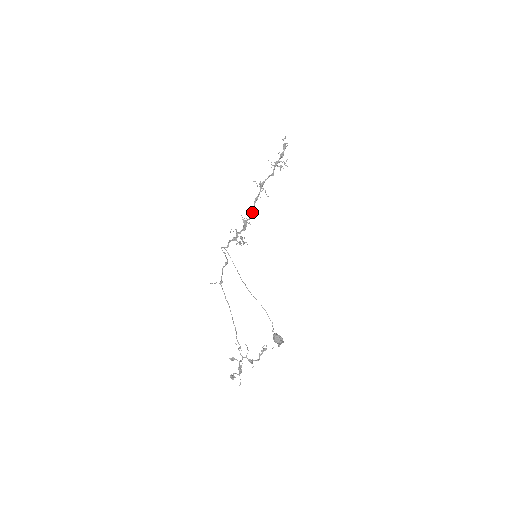
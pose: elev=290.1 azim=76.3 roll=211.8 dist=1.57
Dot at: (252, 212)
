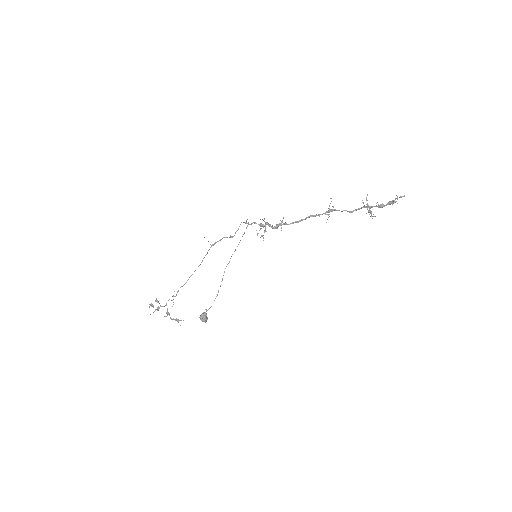
Dot at: (298, 221)
